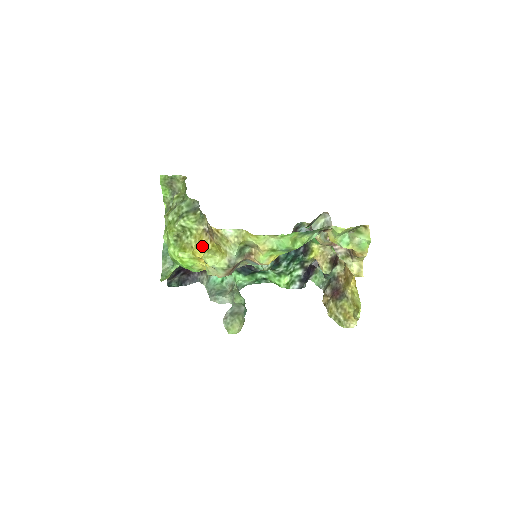
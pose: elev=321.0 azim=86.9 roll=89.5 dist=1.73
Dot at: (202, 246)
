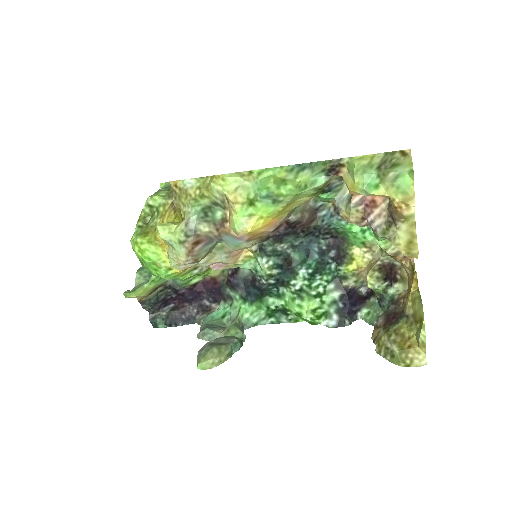
Dot at: (163, 220)
